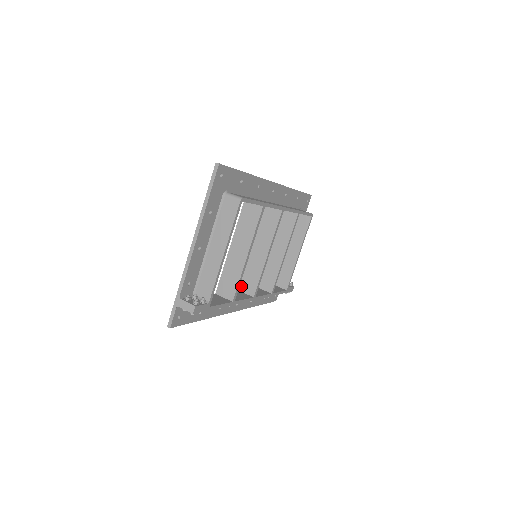
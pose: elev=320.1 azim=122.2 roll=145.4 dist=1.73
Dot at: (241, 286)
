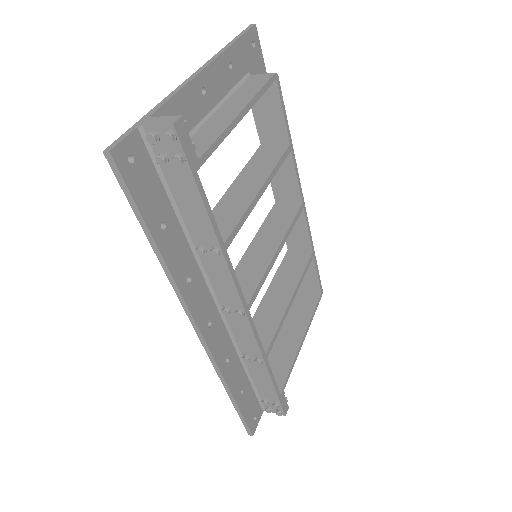
Dot at: occluded
